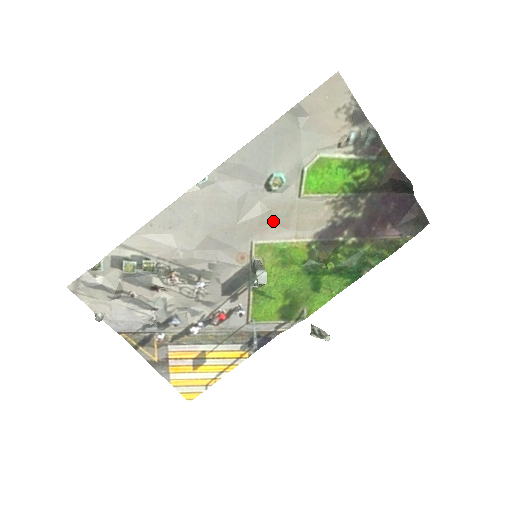
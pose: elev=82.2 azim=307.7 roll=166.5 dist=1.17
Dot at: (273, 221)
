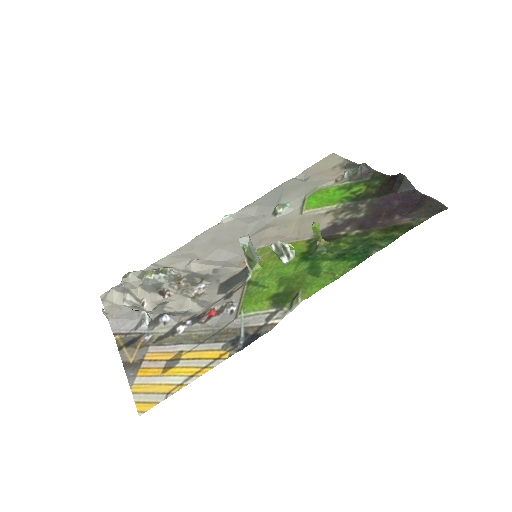
Dot at: (277, 234)
